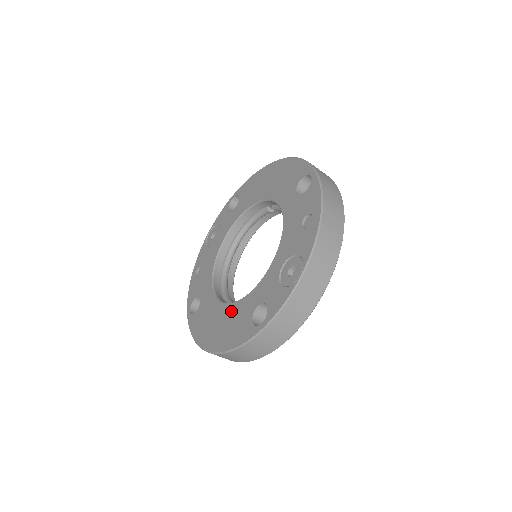
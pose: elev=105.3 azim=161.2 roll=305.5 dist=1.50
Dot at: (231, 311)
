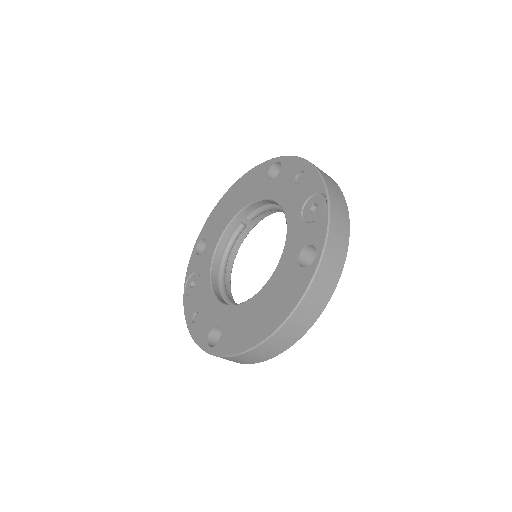
Dot at: (269, 289)
